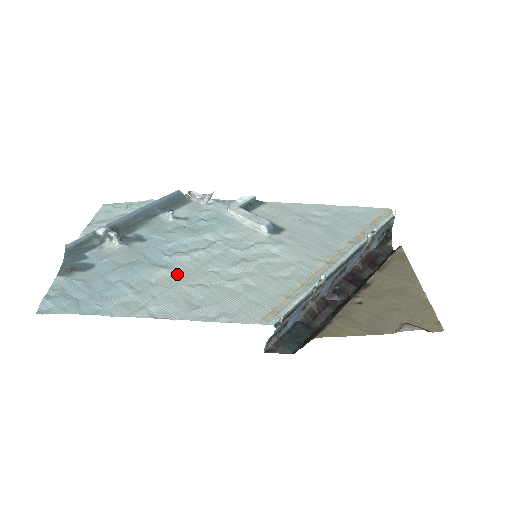
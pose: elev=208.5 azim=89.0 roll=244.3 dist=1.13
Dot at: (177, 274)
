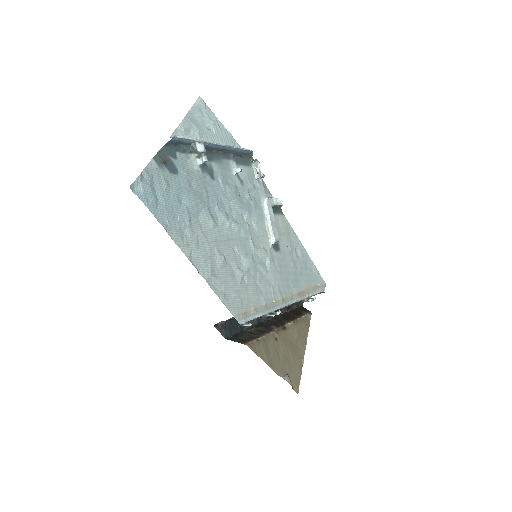
Dot at: (217, 233)
